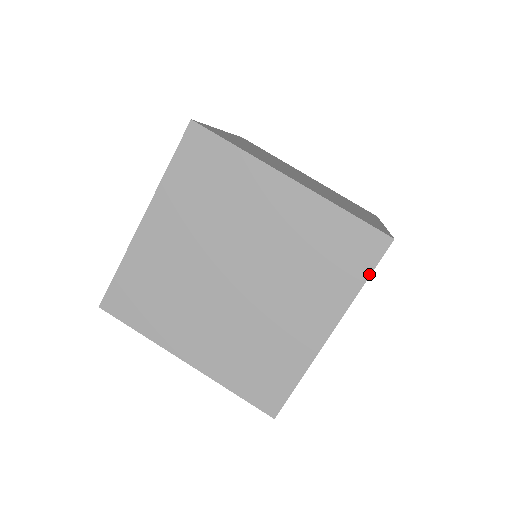
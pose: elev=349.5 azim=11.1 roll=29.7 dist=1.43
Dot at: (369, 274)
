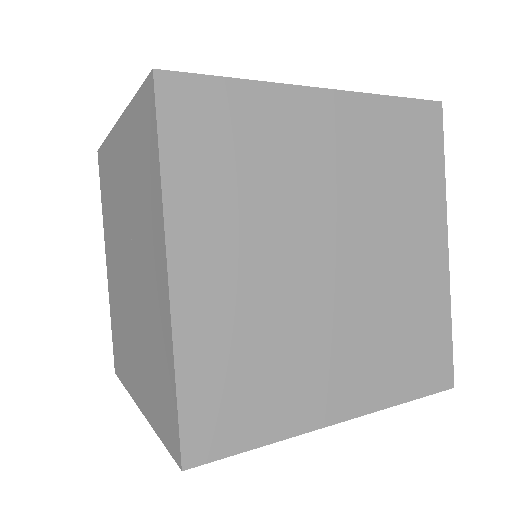
Dot at: (157, 144)
